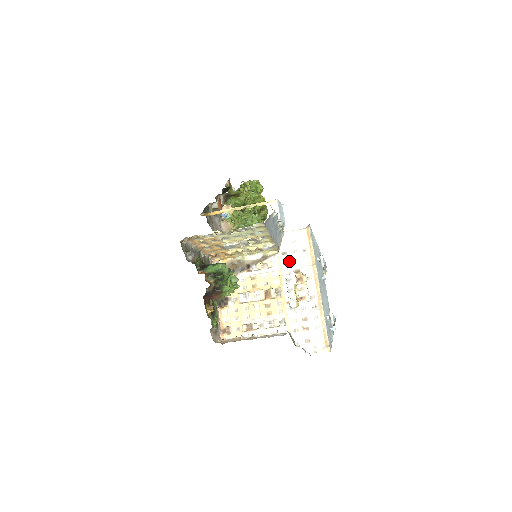
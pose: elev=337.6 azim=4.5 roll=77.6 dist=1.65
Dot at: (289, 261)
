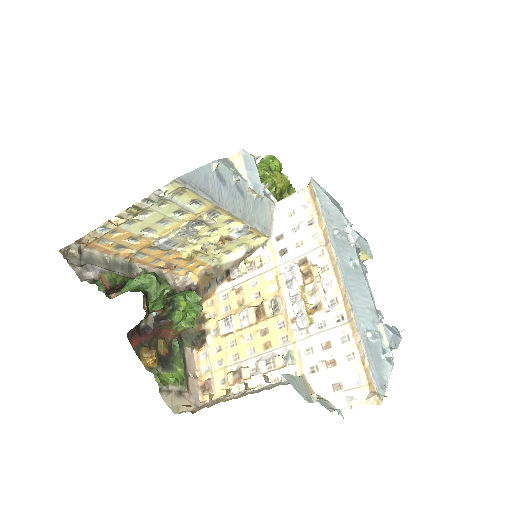
Dot at: (288, 248)
